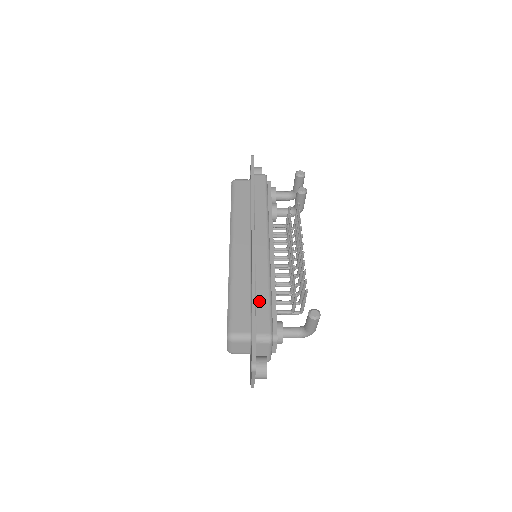
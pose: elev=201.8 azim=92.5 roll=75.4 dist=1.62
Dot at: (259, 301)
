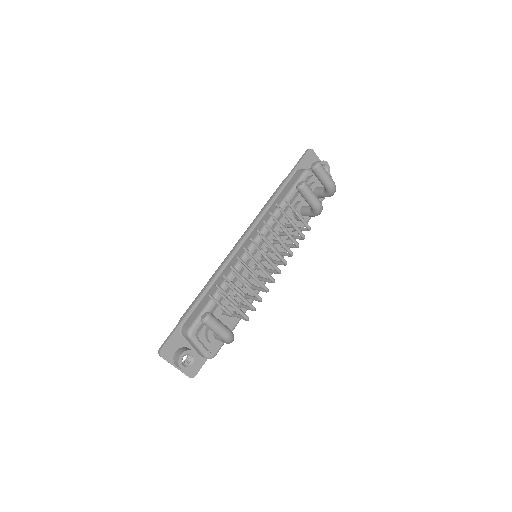
Dot at: (205, 297)
